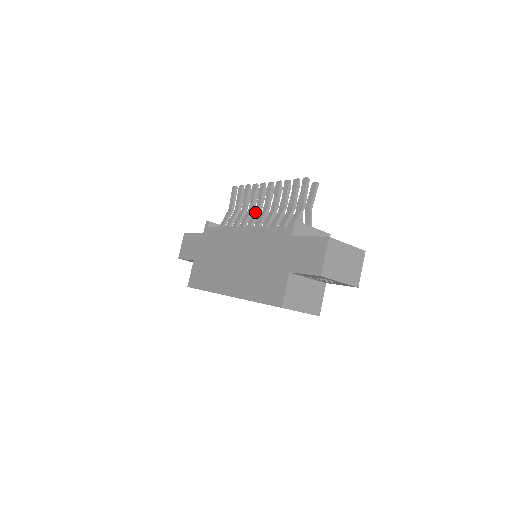
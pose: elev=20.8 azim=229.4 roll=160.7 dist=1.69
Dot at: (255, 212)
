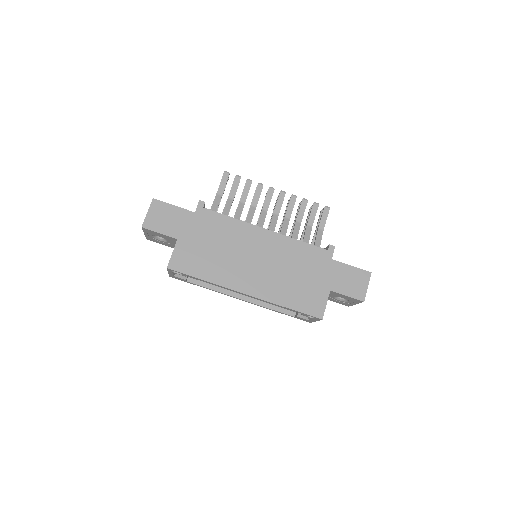
Dot at: (263, 213)
